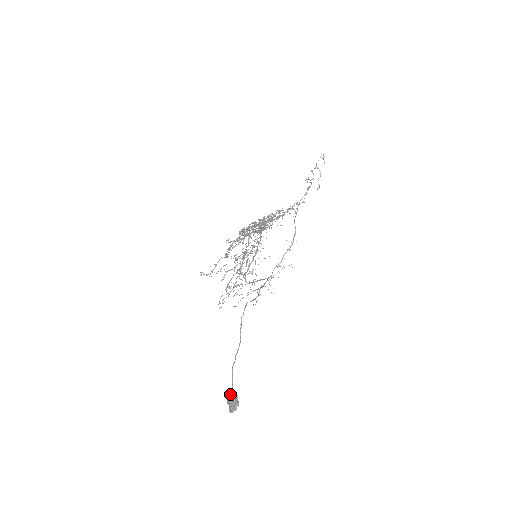
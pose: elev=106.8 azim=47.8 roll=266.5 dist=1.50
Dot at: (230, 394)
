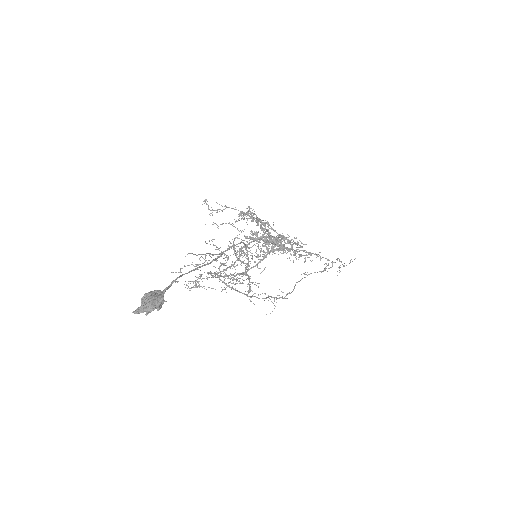
Dot at: occluded
